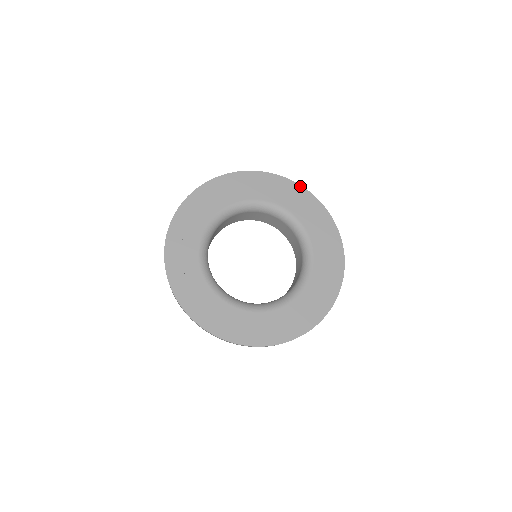
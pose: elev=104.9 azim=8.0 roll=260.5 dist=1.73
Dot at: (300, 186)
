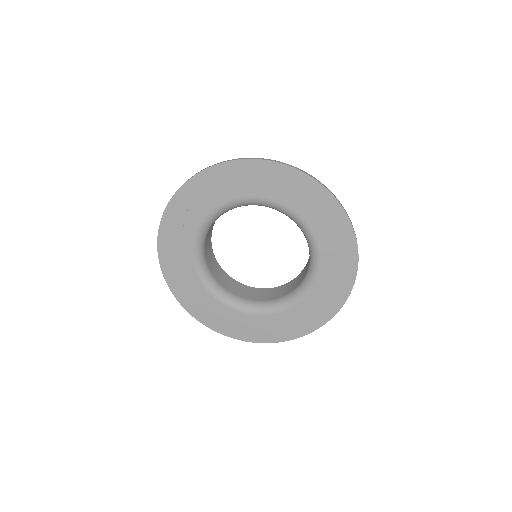
Dot at: (347, 217)
